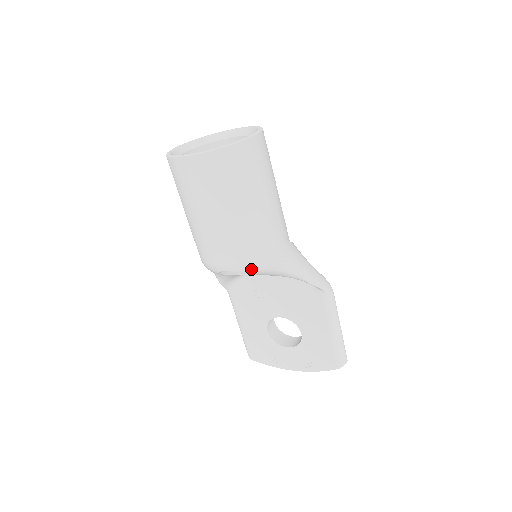
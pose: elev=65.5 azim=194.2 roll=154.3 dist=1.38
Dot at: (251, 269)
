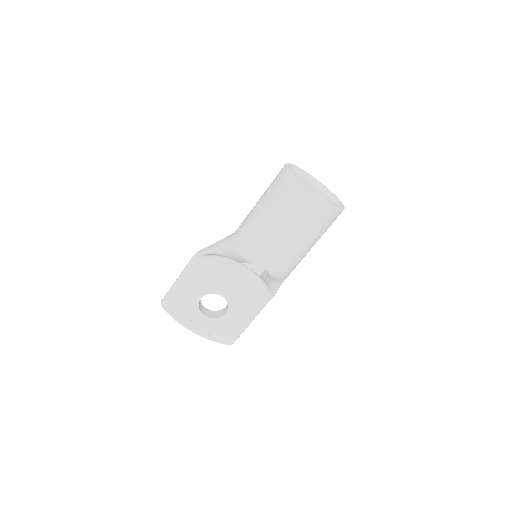
Dot at: (277, 276)
